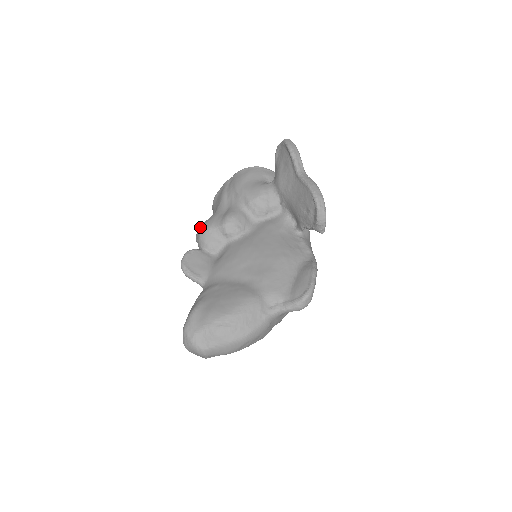
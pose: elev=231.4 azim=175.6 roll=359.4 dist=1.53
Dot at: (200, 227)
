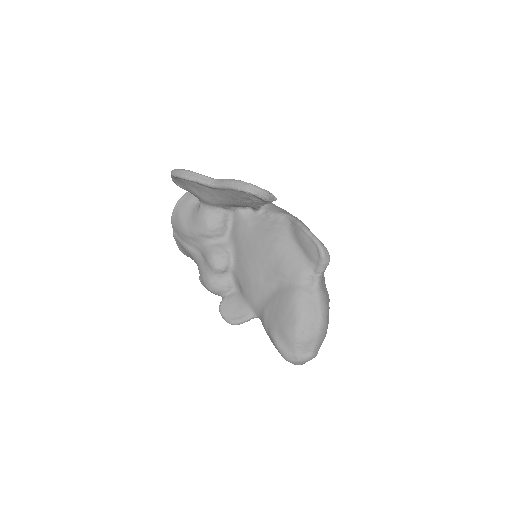
Dot at: occluded
